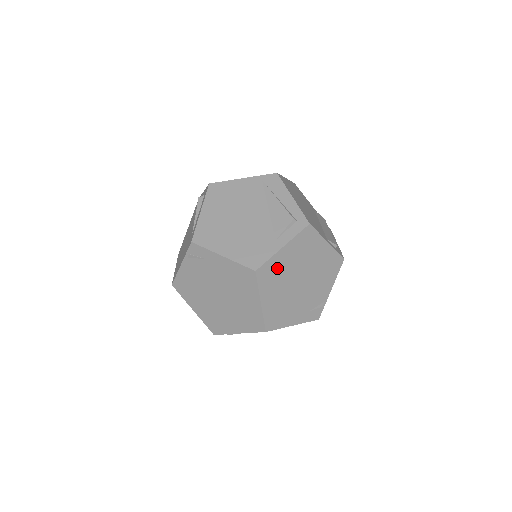
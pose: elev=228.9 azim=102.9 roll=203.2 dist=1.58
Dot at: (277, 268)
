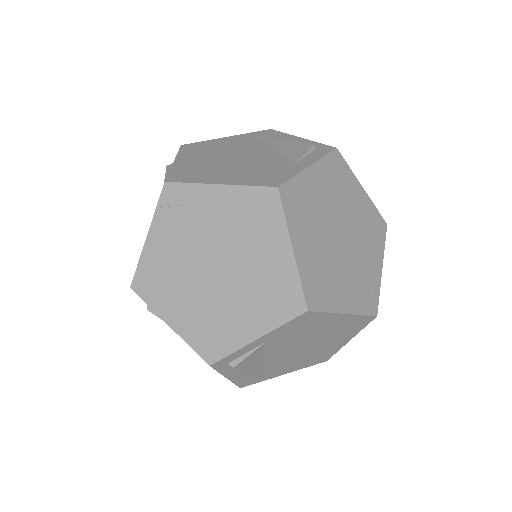
Dot at: (307, 197)
